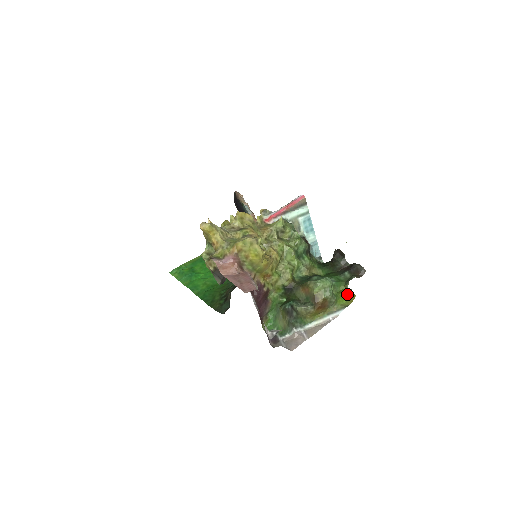
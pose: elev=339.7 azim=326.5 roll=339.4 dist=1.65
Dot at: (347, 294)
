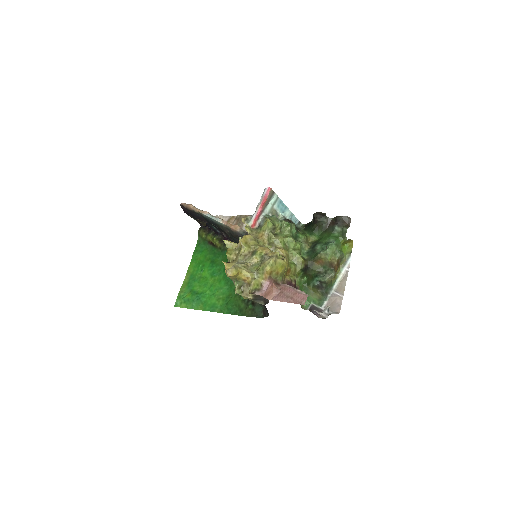
Dot at: (346, 243)
